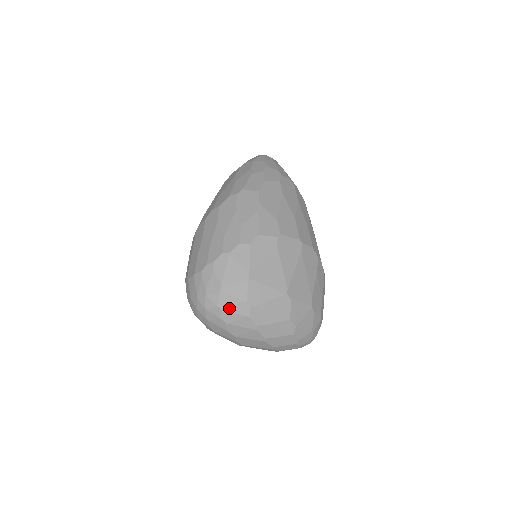
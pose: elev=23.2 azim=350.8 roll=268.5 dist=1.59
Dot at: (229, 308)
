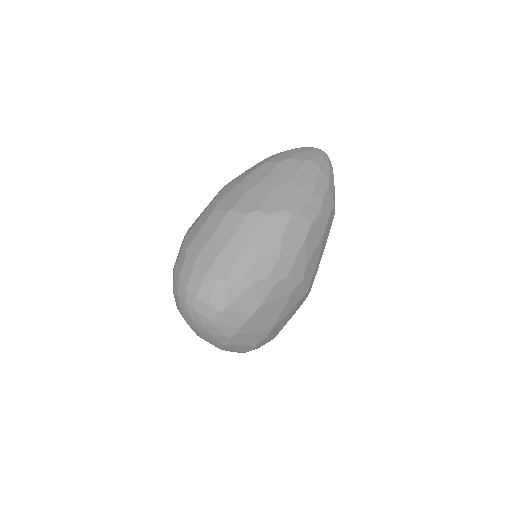
Dot at: (219, 325)
